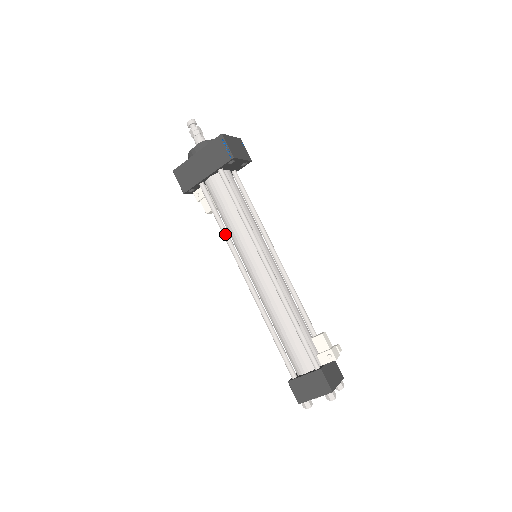
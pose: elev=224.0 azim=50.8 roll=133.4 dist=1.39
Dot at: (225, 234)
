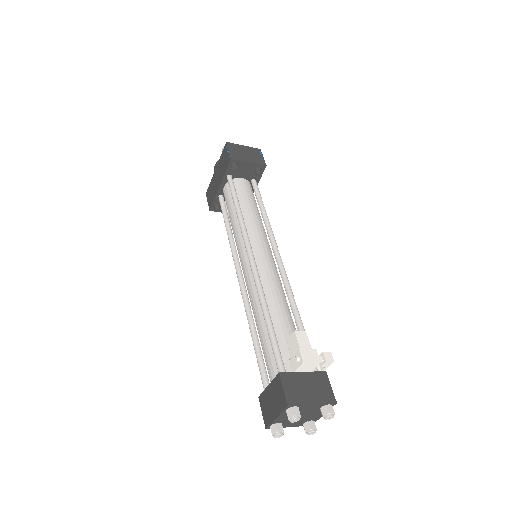
Dot at: (229, 237)
